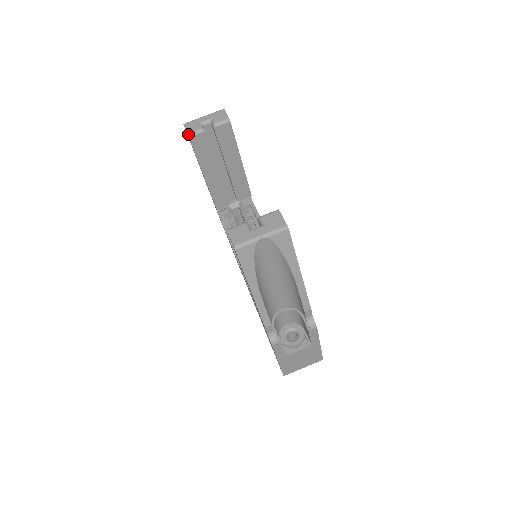
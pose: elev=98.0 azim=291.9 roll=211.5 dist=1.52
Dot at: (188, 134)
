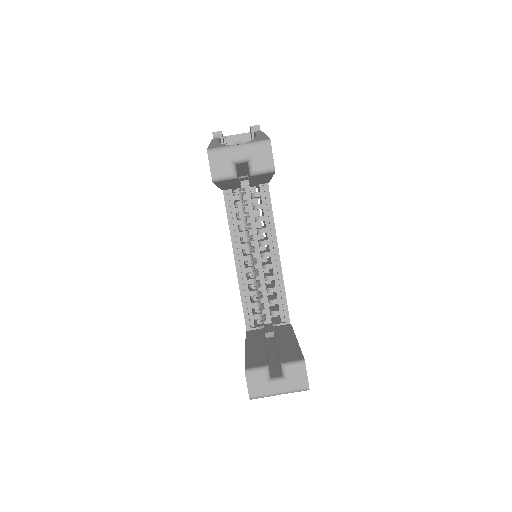
Dot at: (213, 179)
